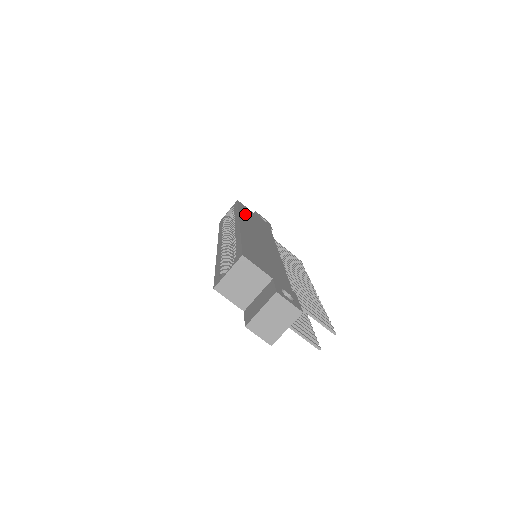
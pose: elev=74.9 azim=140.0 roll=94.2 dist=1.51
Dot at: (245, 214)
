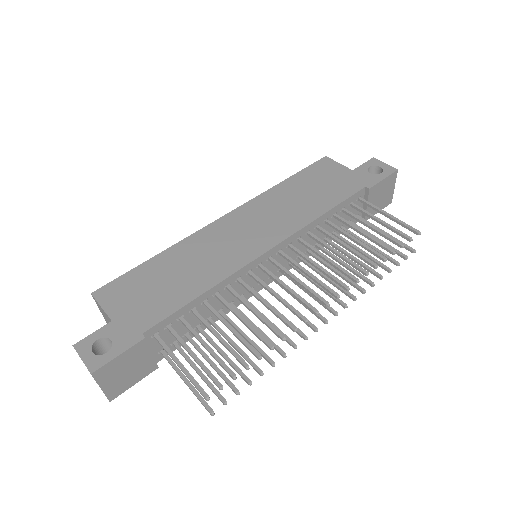
Dot at: (289, 187)
